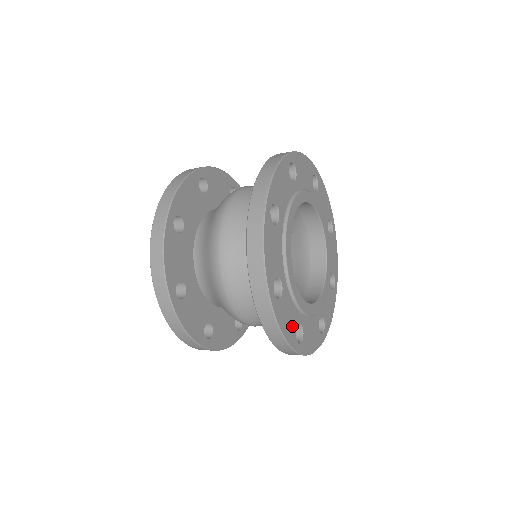
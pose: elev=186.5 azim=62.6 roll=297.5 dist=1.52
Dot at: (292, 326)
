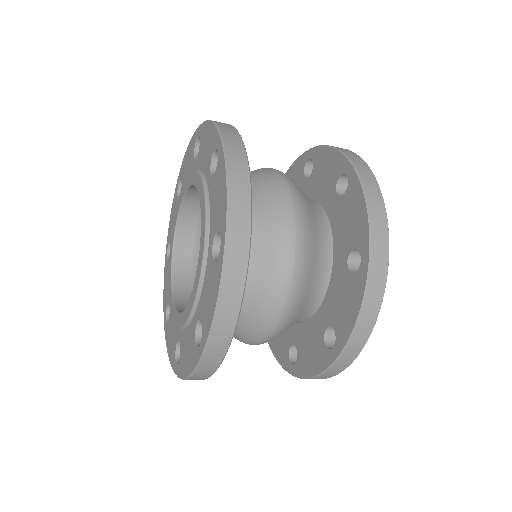
Dot at: occluded
